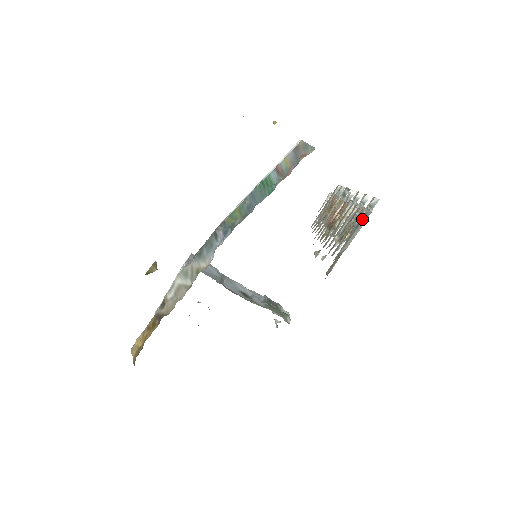
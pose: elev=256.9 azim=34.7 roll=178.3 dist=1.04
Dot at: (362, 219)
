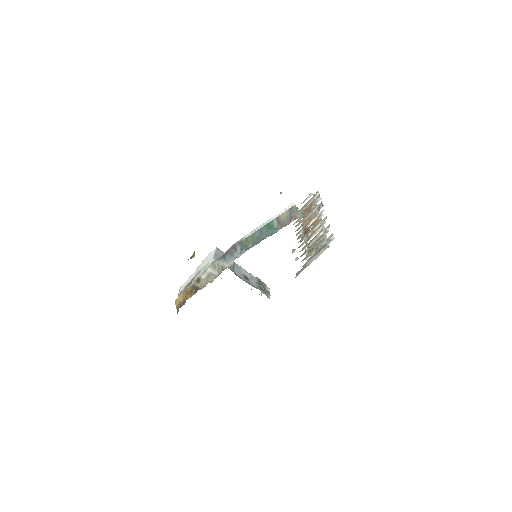
Dot at: (323, 248)
